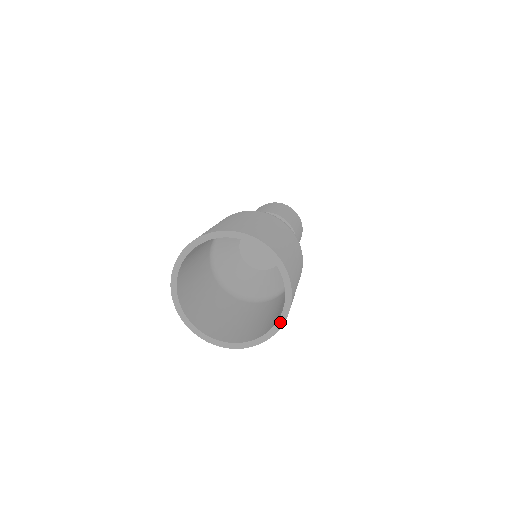
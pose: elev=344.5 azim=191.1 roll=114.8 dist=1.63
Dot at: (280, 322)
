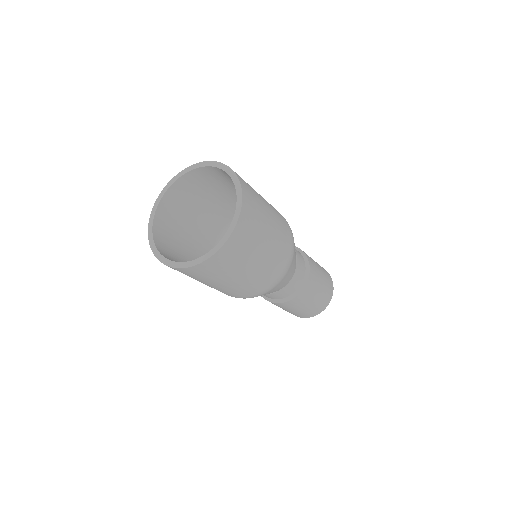
Dot at: (238, 209)
